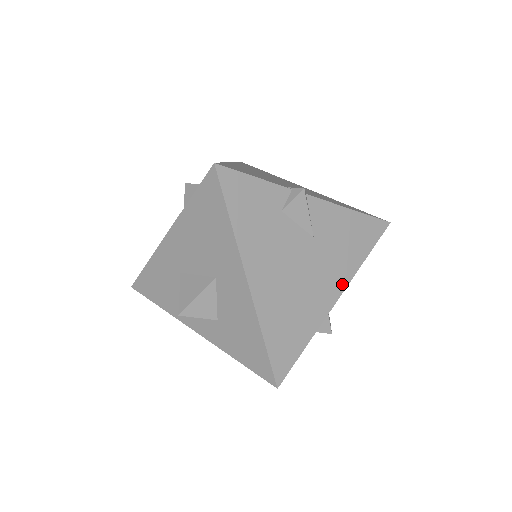
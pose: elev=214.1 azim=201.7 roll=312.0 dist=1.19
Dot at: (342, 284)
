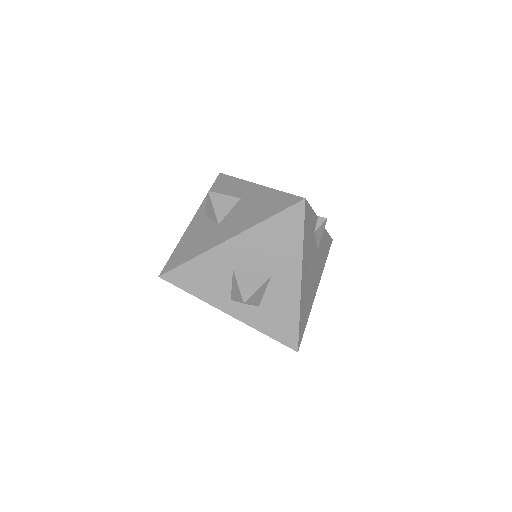
Dot at: (319, 280)
